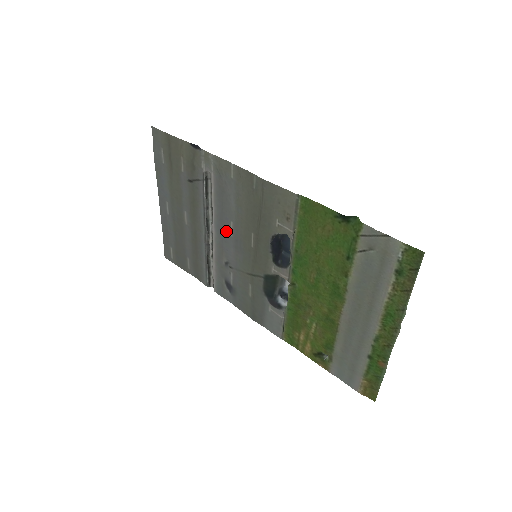
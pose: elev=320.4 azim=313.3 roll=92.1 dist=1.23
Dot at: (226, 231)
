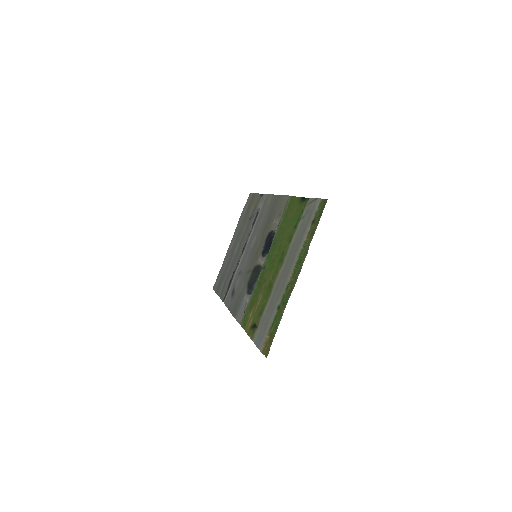
Dot at: (250, 245)
